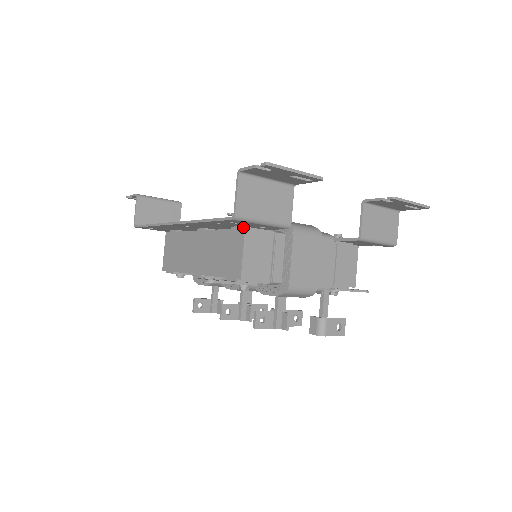
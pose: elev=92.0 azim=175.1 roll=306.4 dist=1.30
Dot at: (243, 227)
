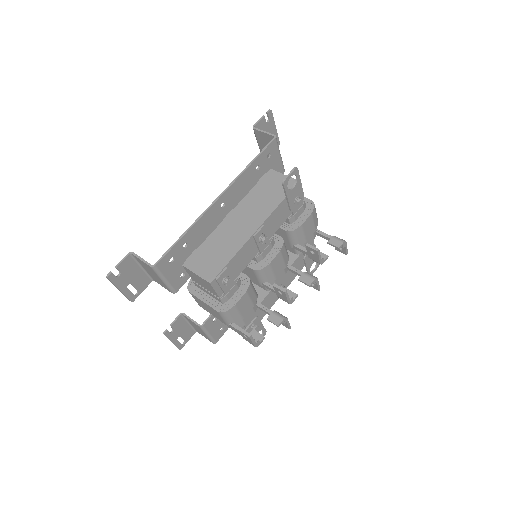
Dot at: (266, 174)
